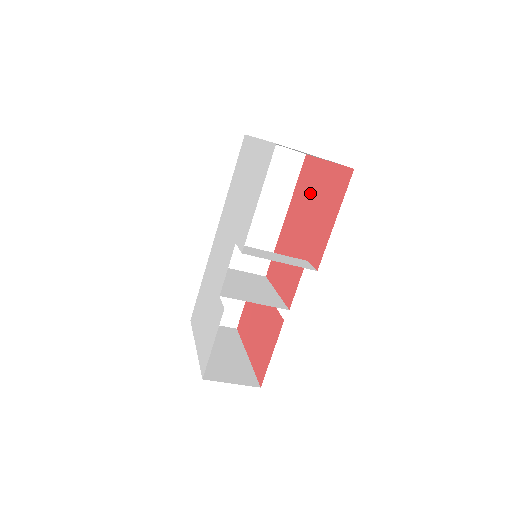
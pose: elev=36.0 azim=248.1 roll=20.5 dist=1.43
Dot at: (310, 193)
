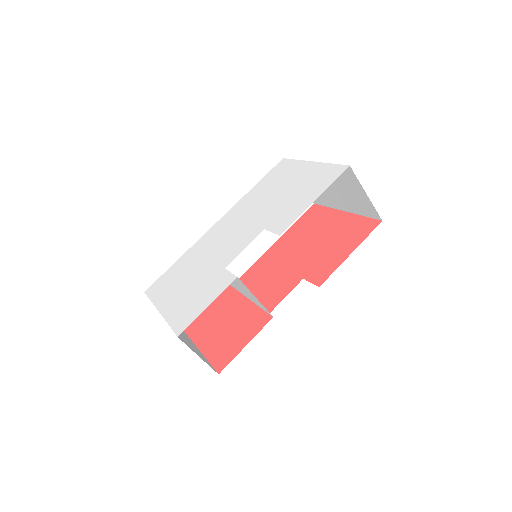
Dot at: (316, 230)
